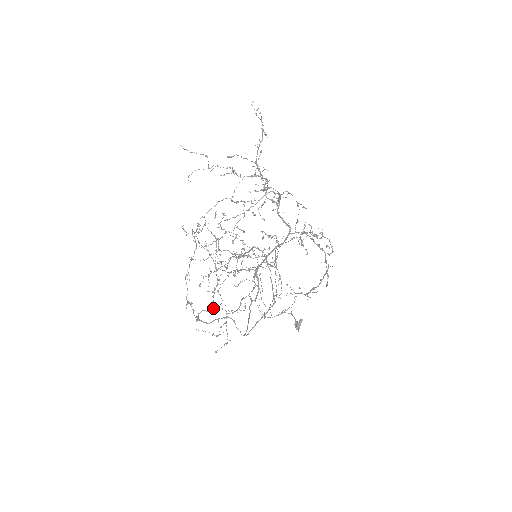
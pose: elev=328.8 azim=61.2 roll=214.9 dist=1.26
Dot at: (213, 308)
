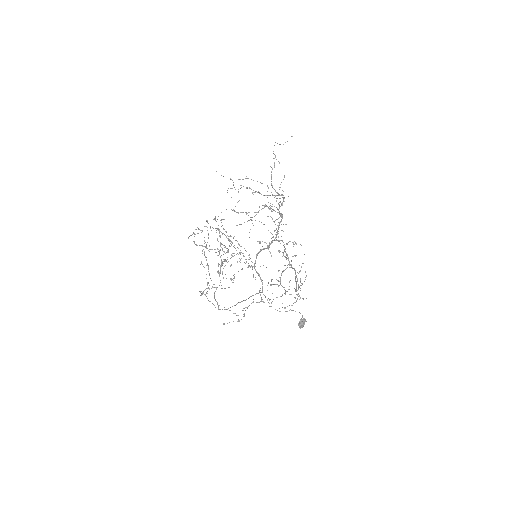
Dot at: (212, 287)
